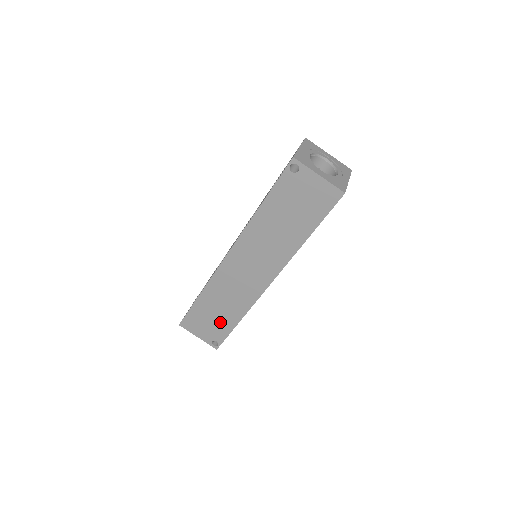
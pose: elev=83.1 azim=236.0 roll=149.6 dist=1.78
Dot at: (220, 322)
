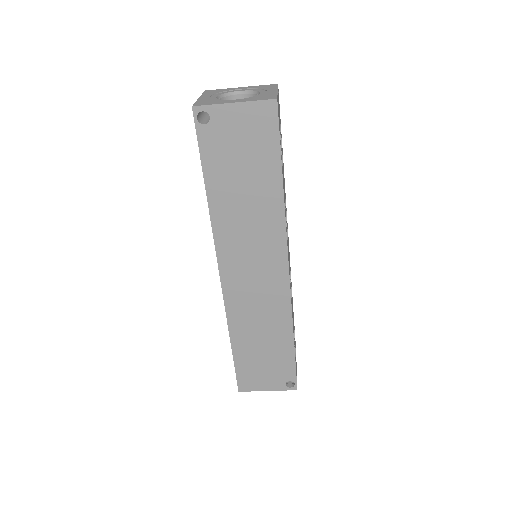
Dot at: (275, 356)
